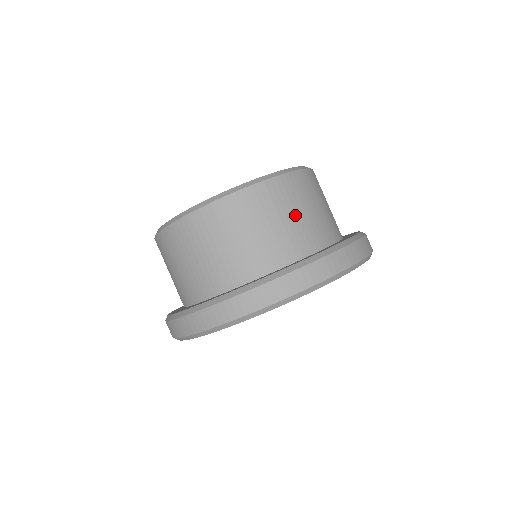
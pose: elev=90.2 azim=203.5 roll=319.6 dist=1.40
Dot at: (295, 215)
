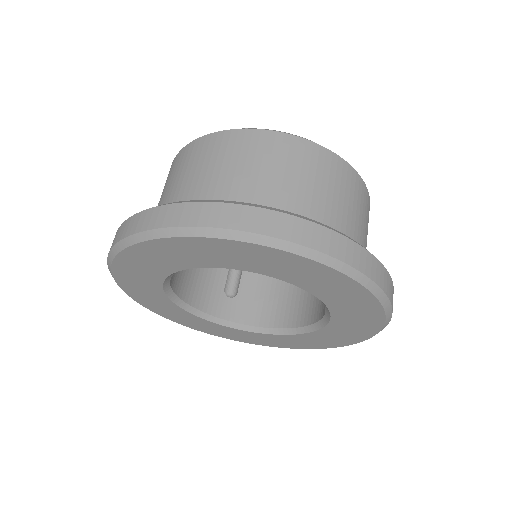
Dot at: (265, 173)
